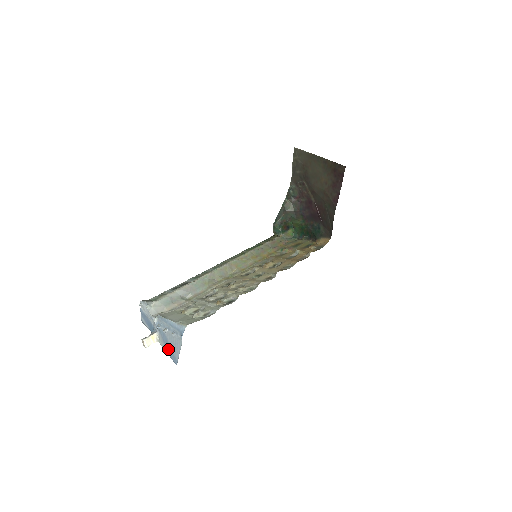
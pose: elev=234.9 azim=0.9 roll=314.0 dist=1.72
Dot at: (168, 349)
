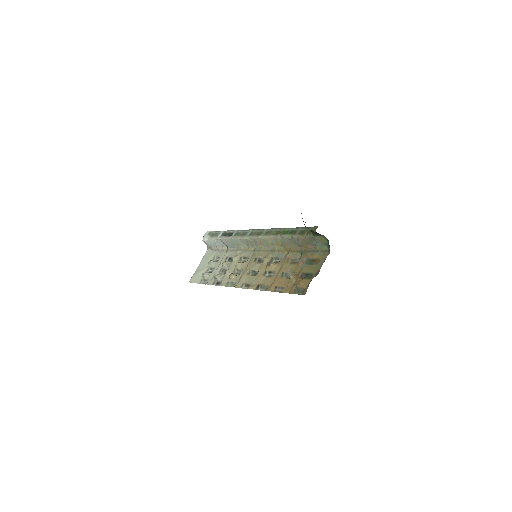
Dot at: occluded
